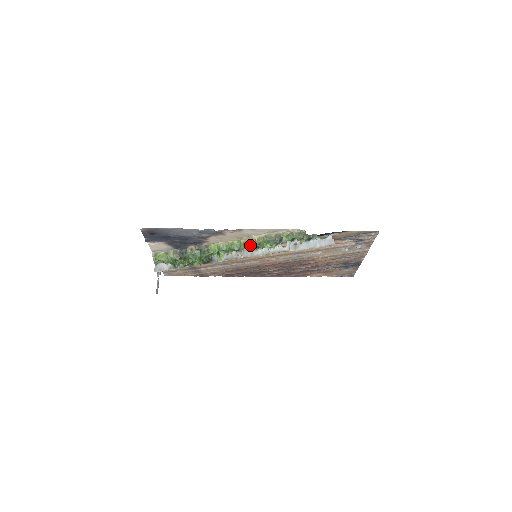
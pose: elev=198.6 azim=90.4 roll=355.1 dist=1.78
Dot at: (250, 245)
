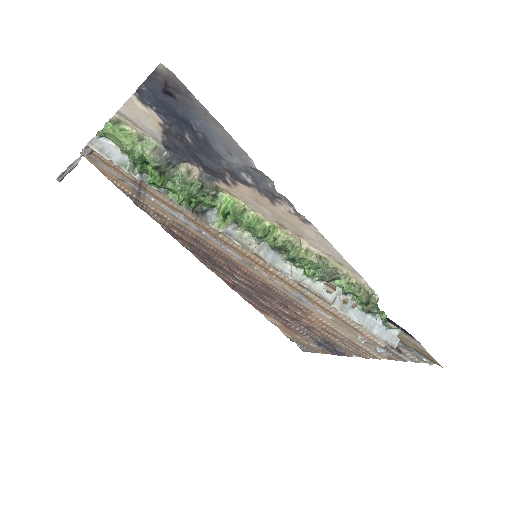
Dot at: (285, 247)
